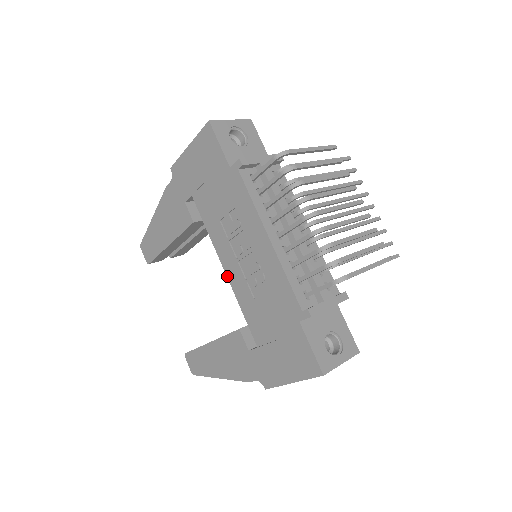
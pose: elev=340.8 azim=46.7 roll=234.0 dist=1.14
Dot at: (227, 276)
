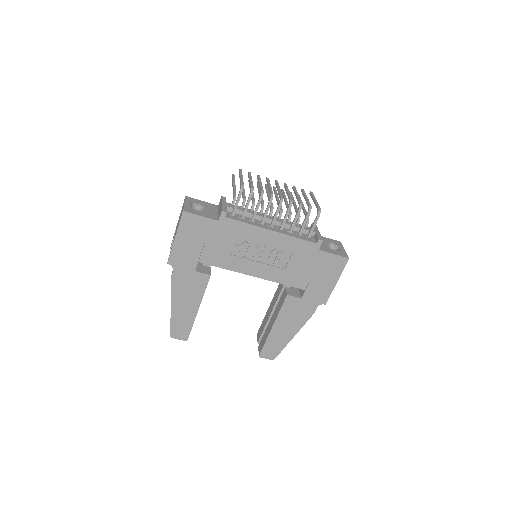
Dot at: (258, 277)
